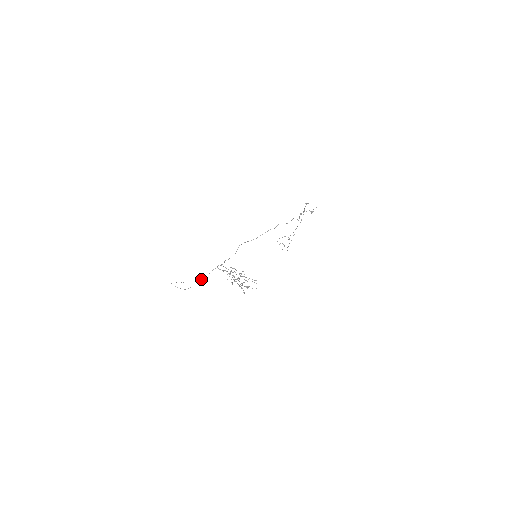
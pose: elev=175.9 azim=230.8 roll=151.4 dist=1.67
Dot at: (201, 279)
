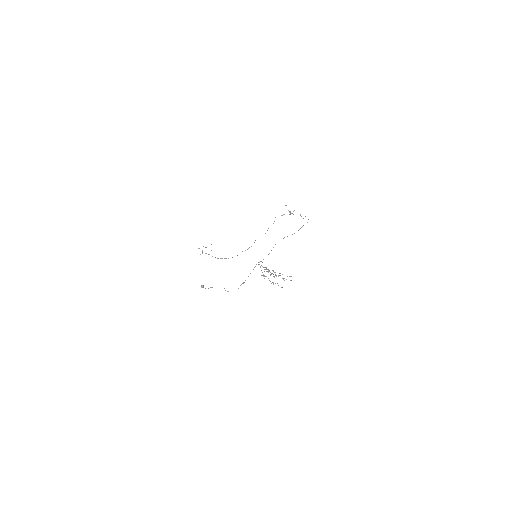
Dot at: occluded
